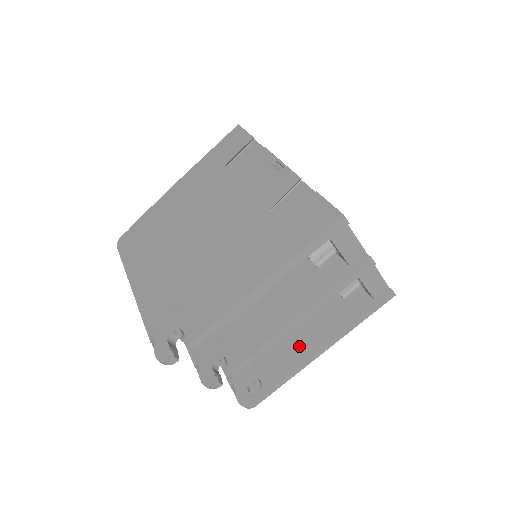
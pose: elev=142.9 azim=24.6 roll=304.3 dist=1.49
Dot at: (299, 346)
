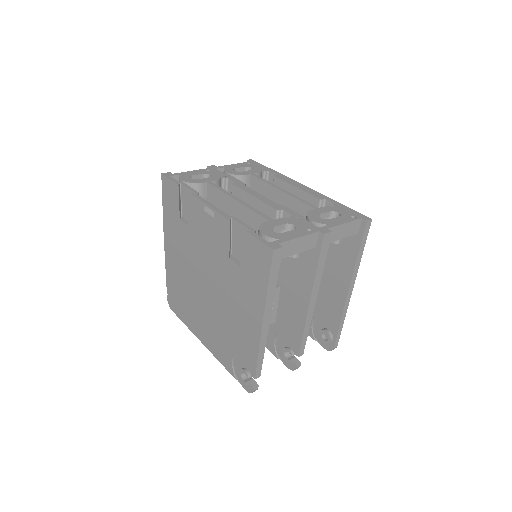
Dot at: (334, 294)
